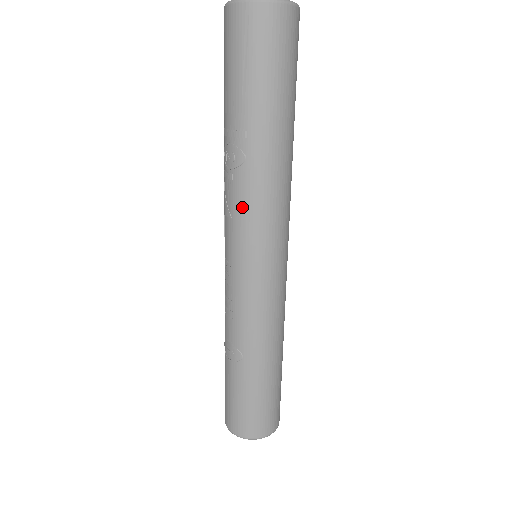
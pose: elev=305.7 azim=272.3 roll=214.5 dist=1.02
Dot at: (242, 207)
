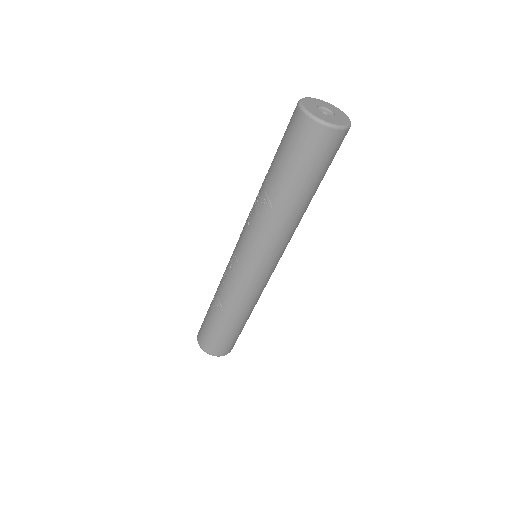
Dot at: (257, 234)
